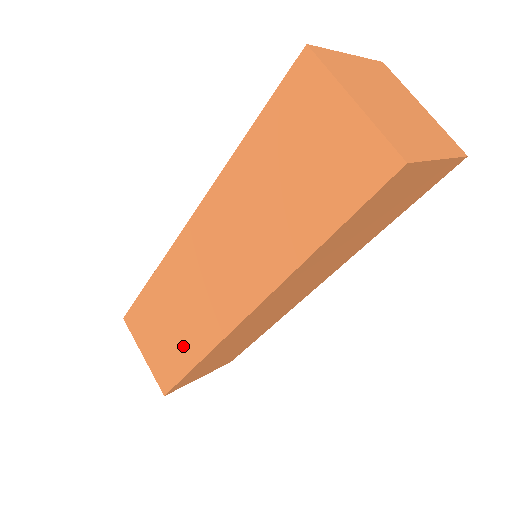
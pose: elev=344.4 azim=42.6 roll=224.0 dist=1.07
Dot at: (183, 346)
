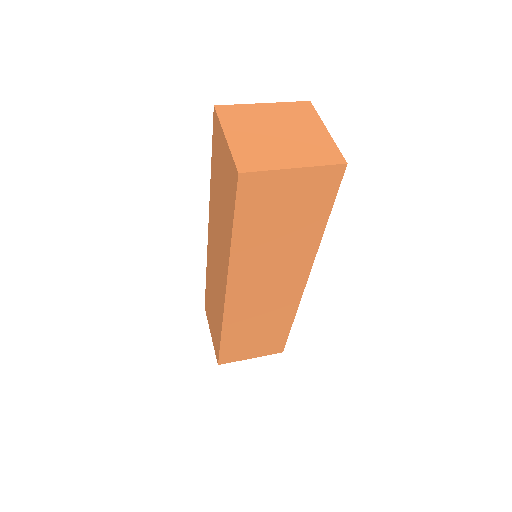
Dot at: (217, 323)
